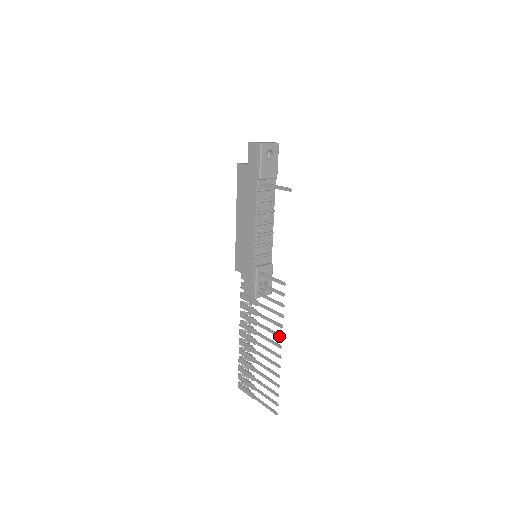
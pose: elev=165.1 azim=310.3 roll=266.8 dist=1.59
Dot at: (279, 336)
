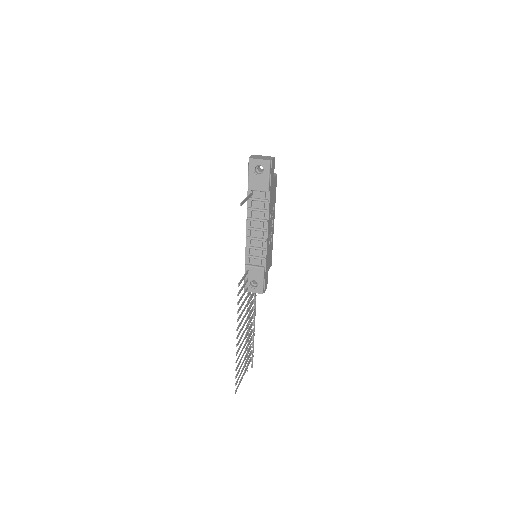
Dot at: (237, 328)
